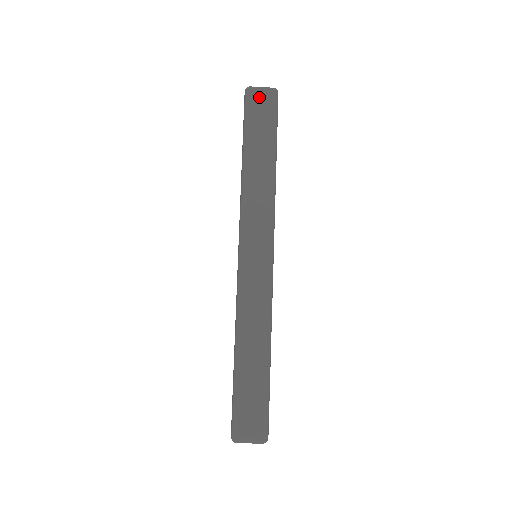
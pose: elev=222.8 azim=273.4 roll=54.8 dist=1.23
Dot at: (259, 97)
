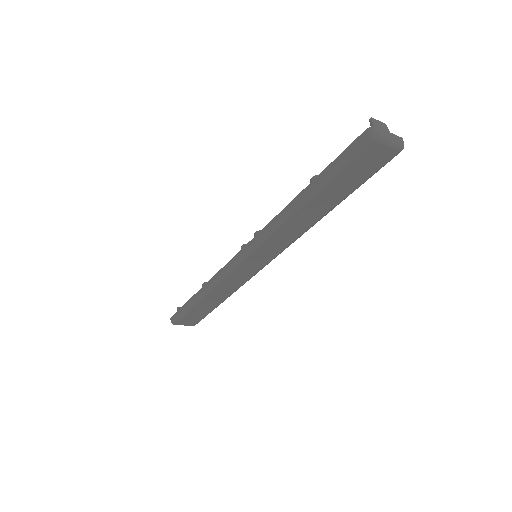
Dot at: (376, 153)
